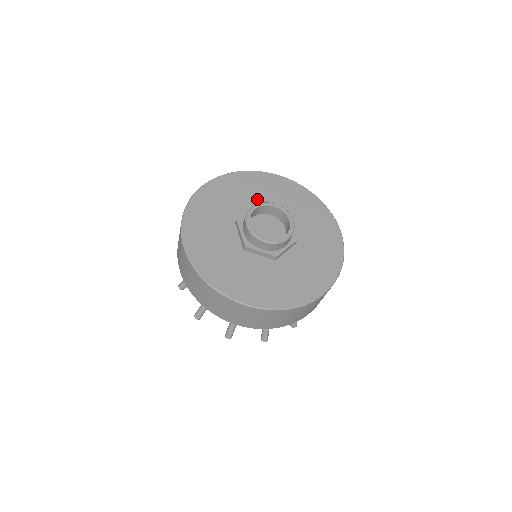
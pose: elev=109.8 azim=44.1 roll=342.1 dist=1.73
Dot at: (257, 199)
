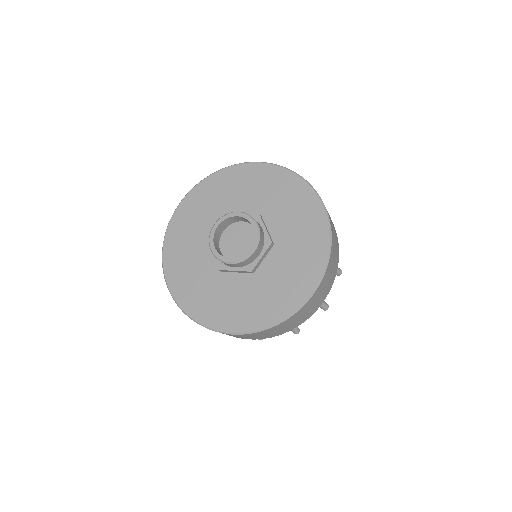
Dot at: (229, 204)
